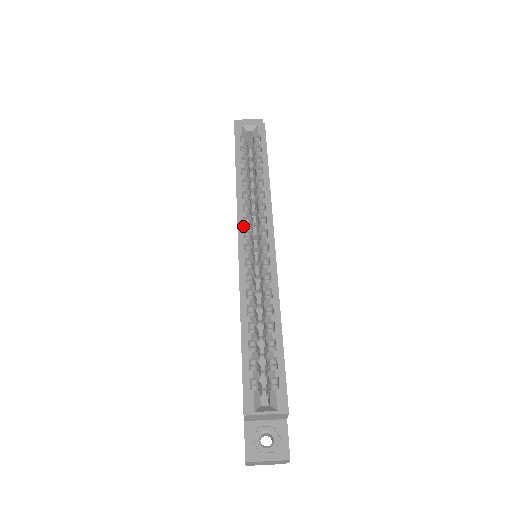
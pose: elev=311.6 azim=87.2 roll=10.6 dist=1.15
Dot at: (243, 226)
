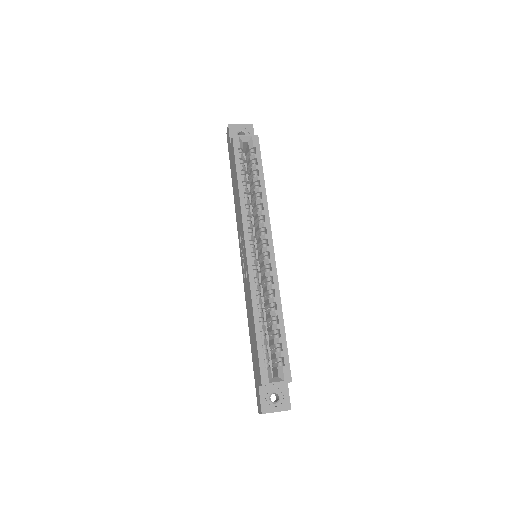
Dot at: (248, 236)
